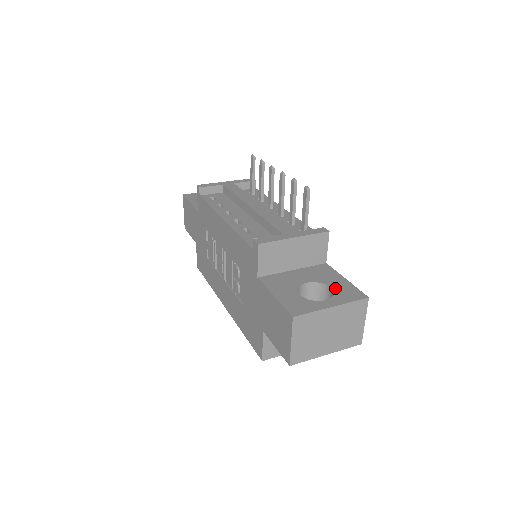
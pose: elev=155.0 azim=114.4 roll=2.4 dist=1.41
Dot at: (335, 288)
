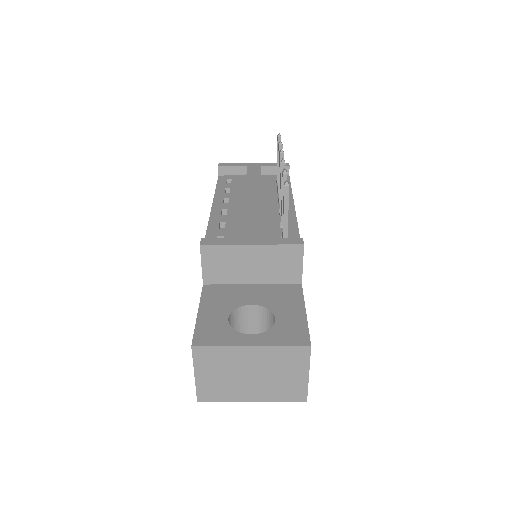
Dot at: (279, 321)
